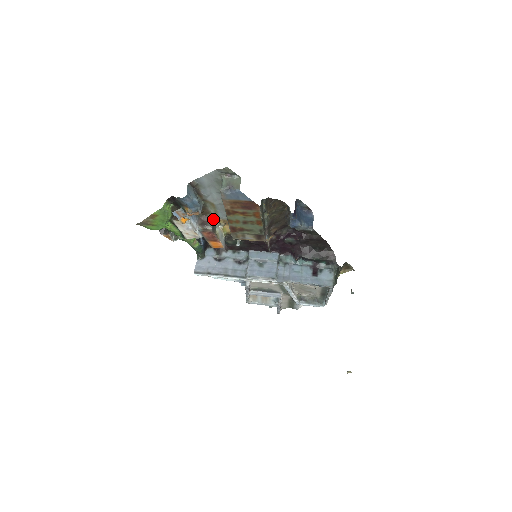
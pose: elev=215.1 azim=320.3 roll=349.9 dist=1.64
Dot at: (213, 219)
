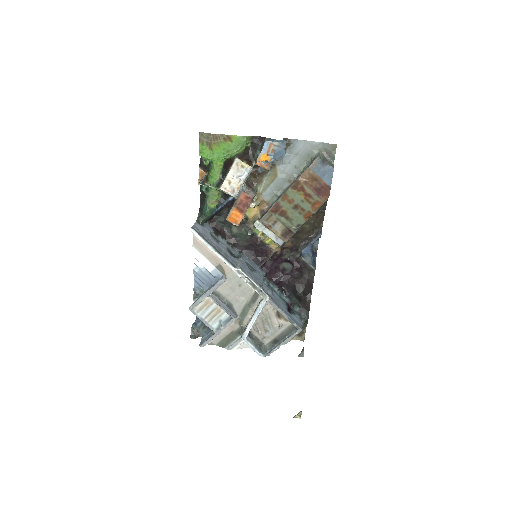
Dot at: (256, 191)
